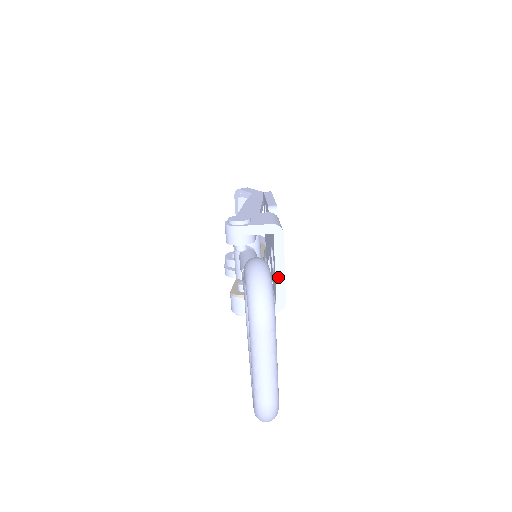
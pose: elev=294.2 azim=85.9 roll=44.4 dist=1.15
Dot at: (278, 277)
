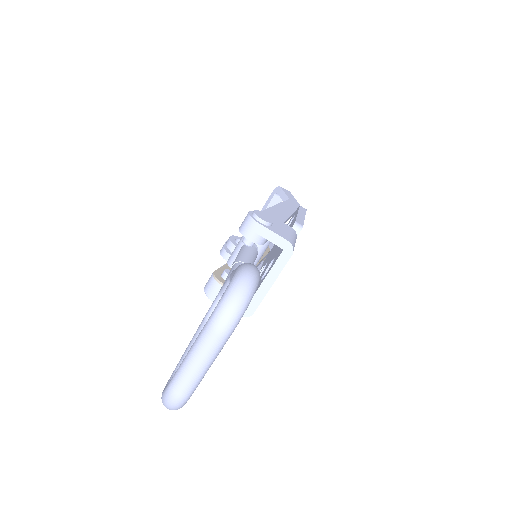
Dot at: (262, 288)
